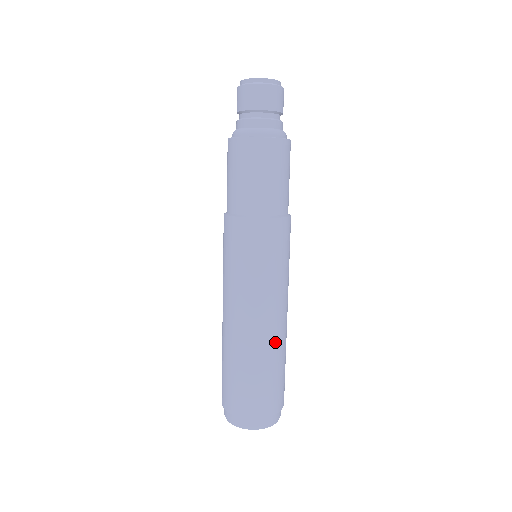
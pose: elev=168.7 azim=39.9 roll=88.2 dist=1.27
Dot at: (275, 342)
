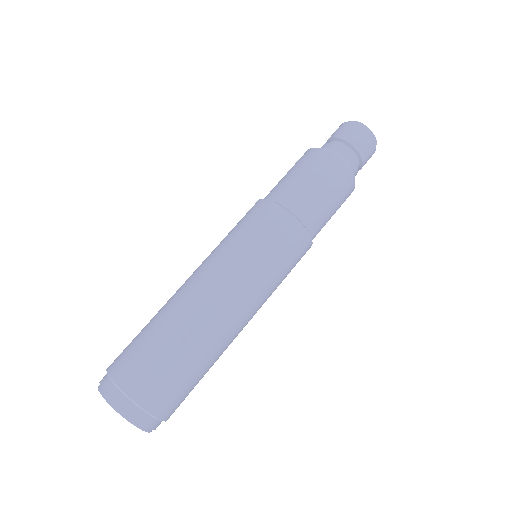
Dot at: (221, 341)
